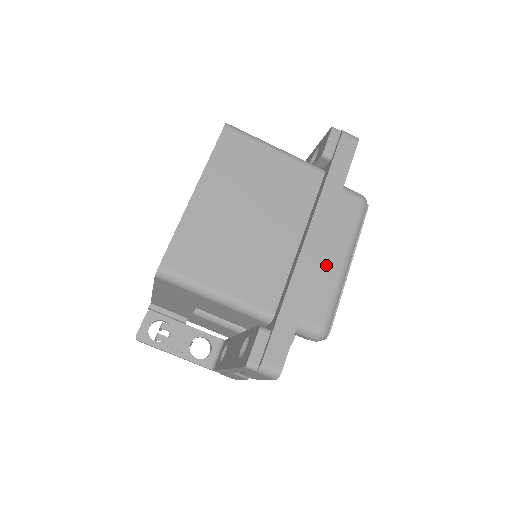
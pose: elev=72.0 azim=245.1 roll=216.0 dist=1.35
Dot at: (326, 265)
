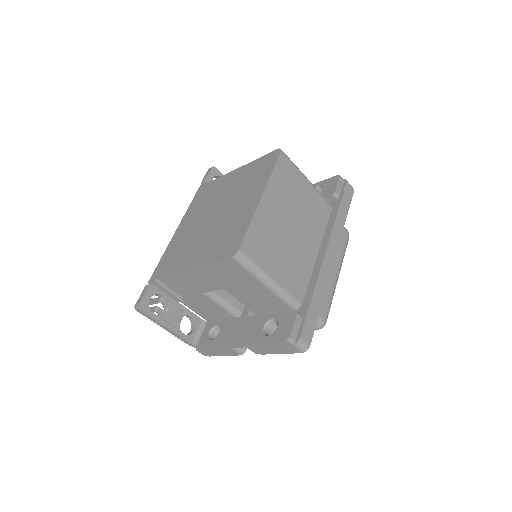
Dot at: occluded
